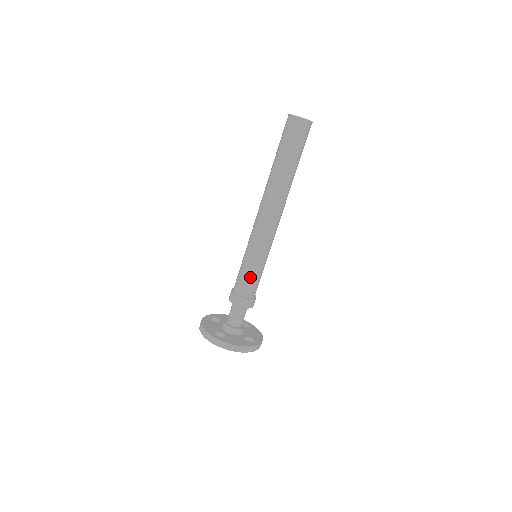
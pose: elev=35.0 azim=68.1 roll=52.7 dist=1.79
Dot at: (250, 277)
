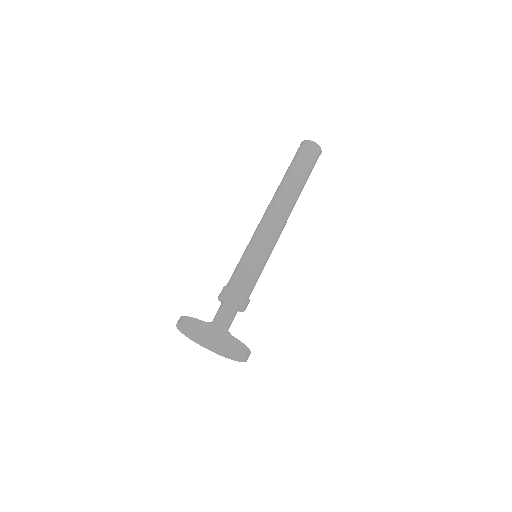
Dot at: (248, 269)
